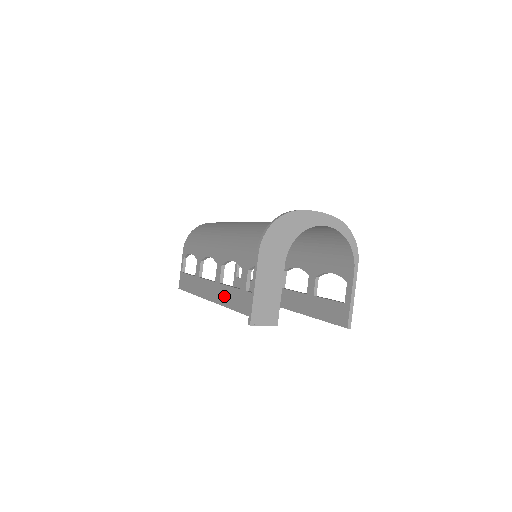
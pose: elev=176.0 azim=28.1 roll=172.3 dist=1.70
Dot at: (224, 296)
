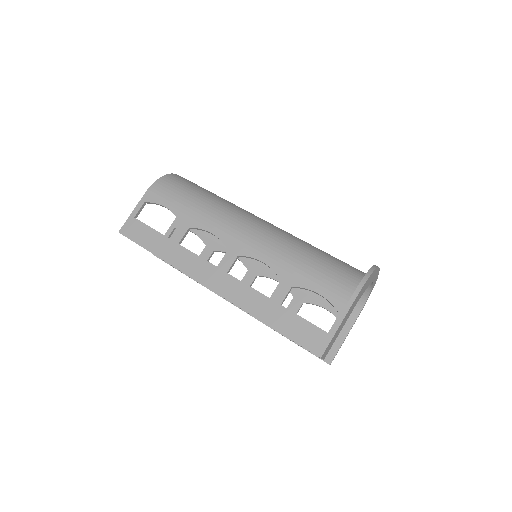
Dot at: (234, 291)
